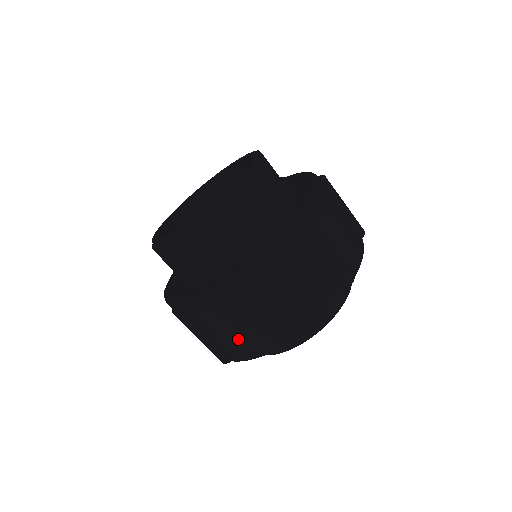
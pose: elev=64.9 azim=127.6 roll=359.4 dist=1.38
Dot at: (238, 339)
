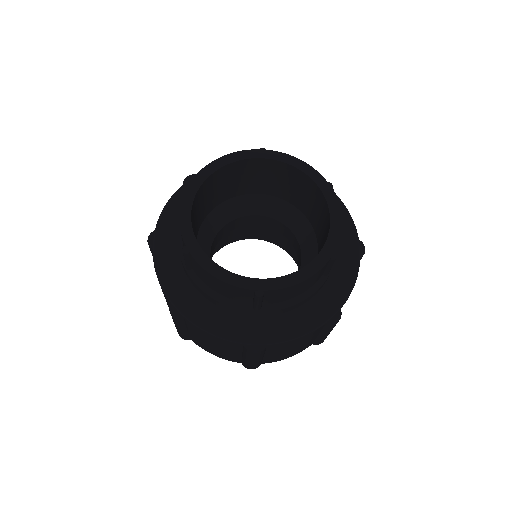
Dot at: (215, 350)
